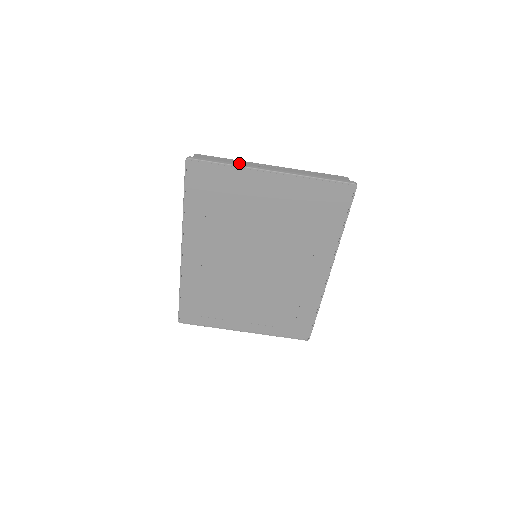
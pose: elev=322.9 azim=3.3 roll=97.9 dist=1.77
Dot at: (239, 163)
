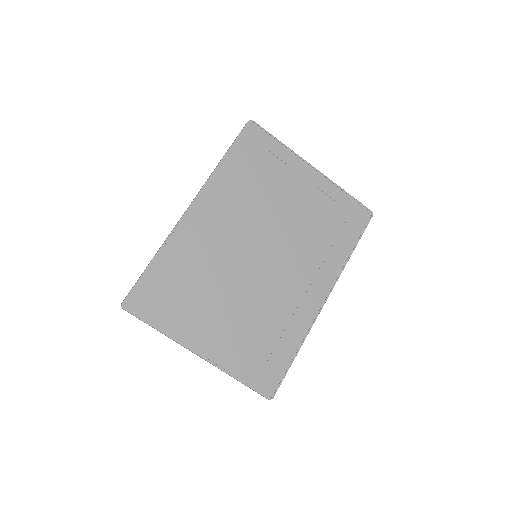
Dot at: occluded
